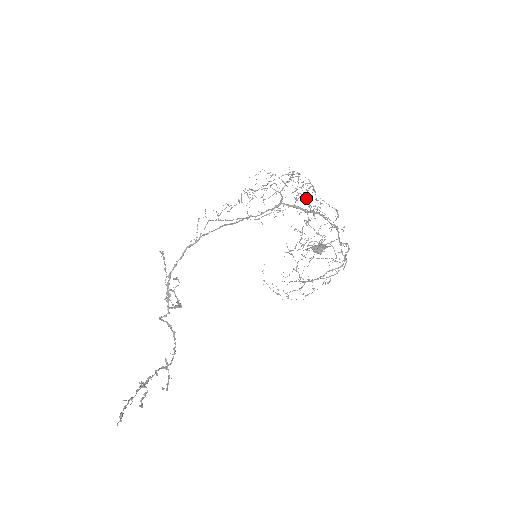
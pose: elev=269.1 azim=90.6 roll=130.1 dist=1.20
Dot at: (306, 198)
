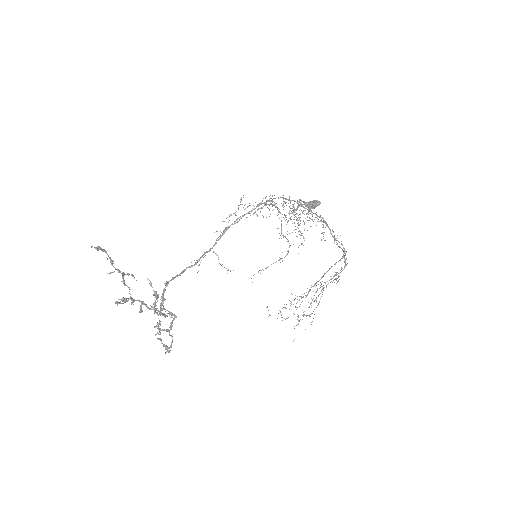
Dot at: occluded
